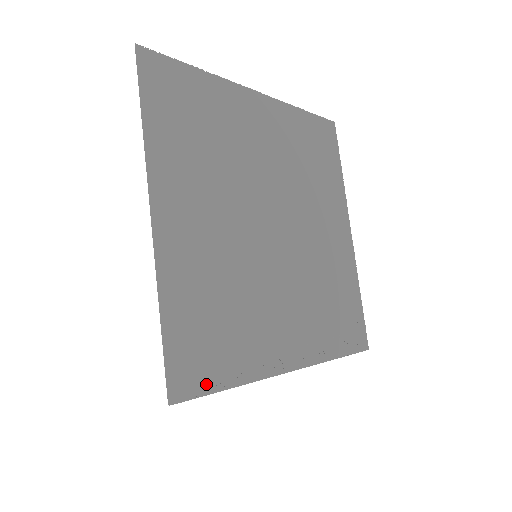
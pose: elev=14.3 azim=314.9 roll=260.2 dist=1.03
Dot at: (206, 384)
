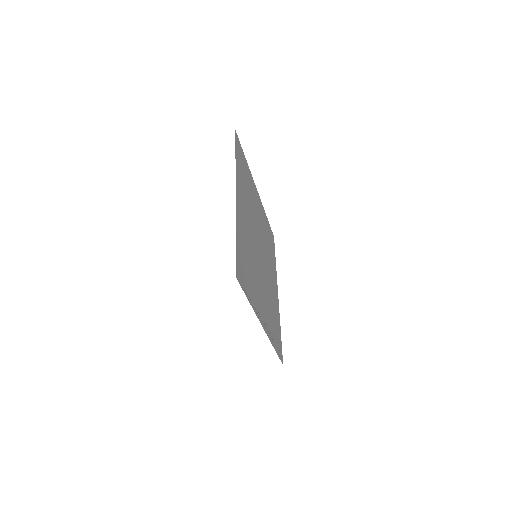
Dot at: occluded
